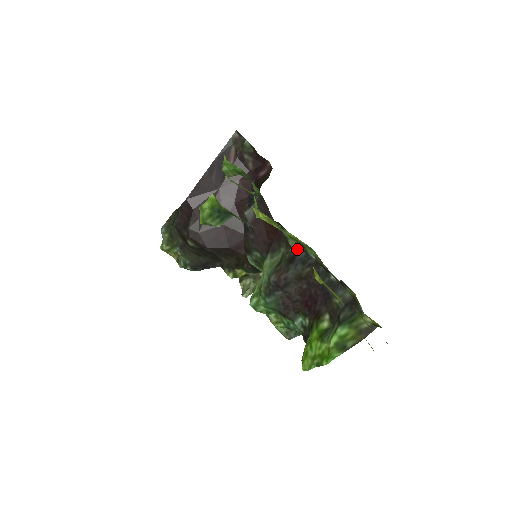
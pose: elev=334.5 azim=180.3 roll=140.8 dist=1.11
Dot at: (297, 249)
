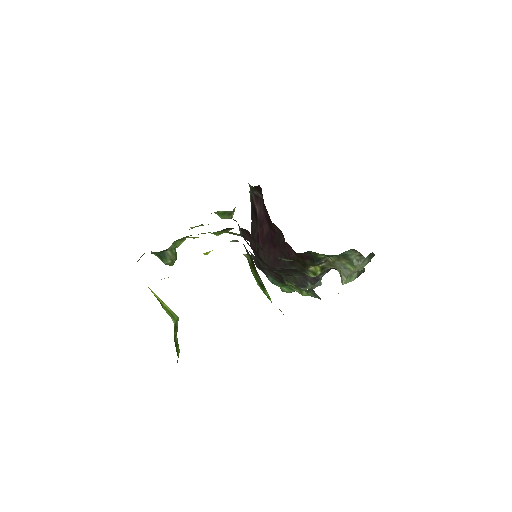
Dot at: (242, 236)
